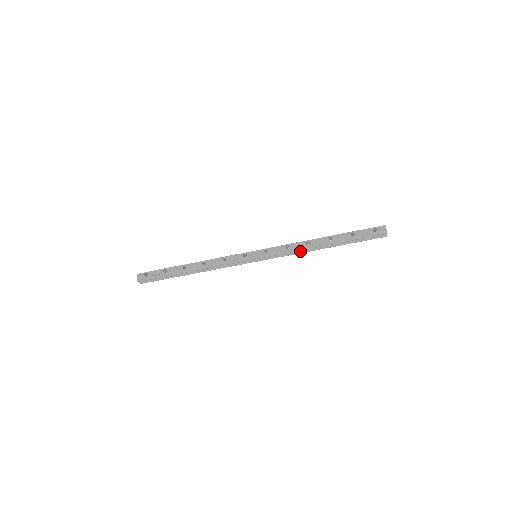
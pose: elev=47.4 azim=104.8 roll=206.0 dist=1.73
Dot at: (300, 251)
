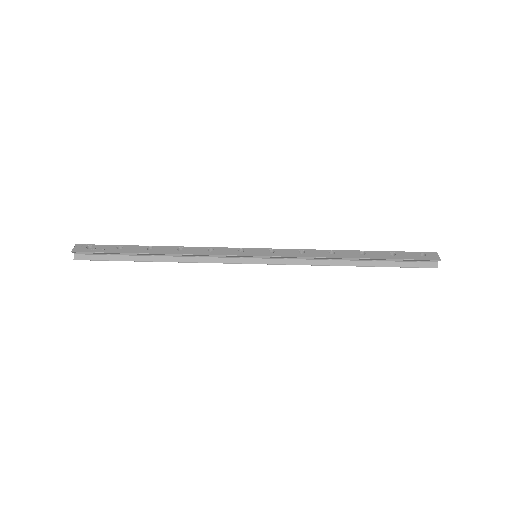
Dot at: (319, 262)
